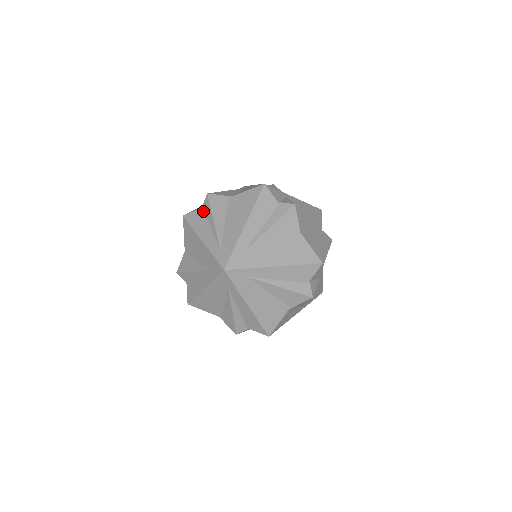
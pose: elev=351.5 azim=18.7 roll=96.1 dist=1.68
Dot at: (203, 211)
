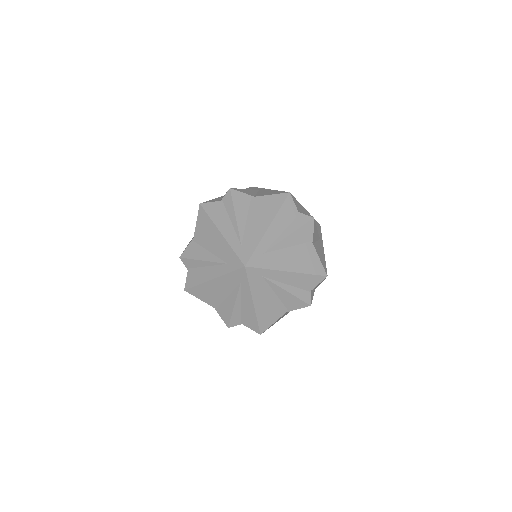
Dot at: (191, 269)
